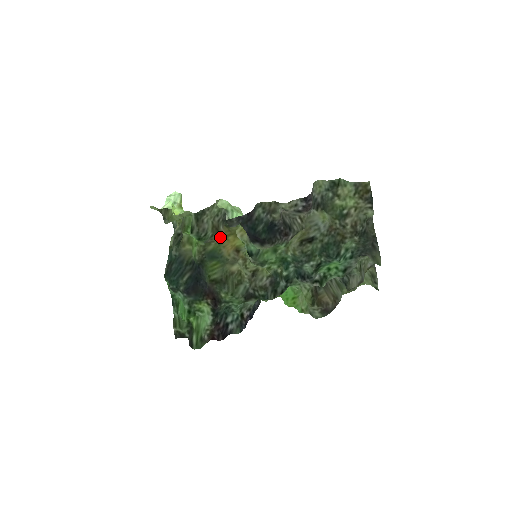
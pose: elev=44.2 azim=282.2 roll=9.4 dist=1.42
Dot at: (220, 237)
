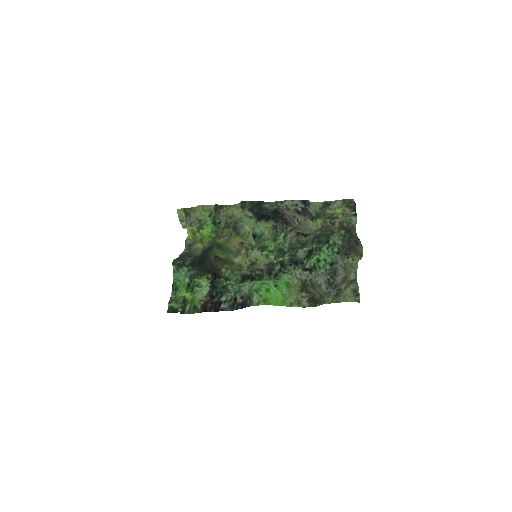
Dot at: (229, 235)
